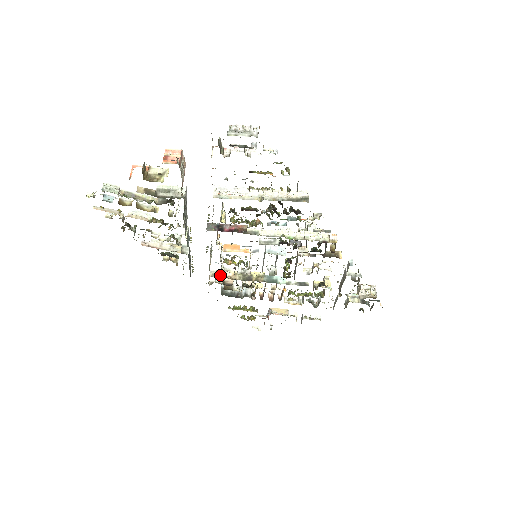
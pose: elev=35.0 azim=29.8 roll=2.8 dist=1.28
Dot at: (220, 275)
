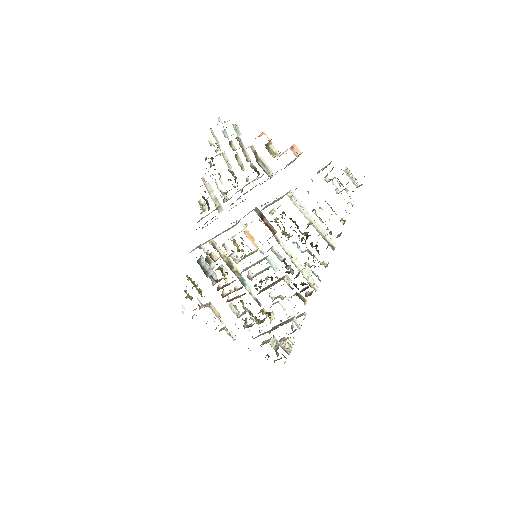
Dot at: (216, 247)
